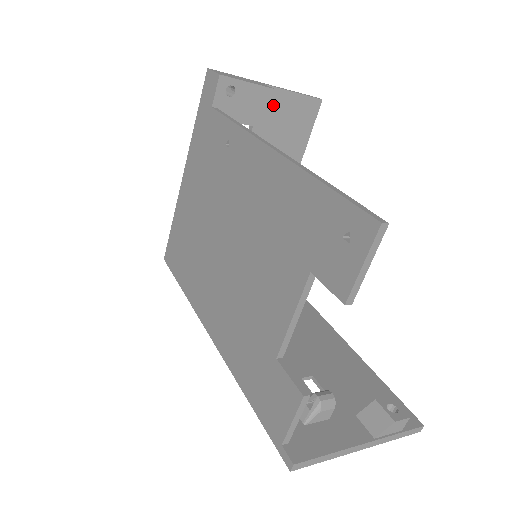
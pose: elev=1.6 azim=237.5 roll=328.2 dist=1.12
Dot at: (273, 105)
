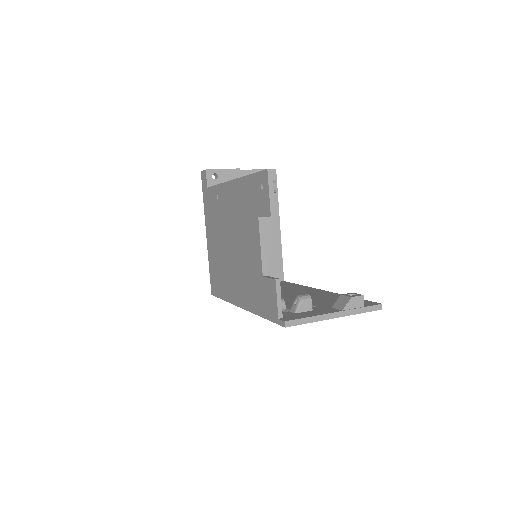
Dot at: occluded
